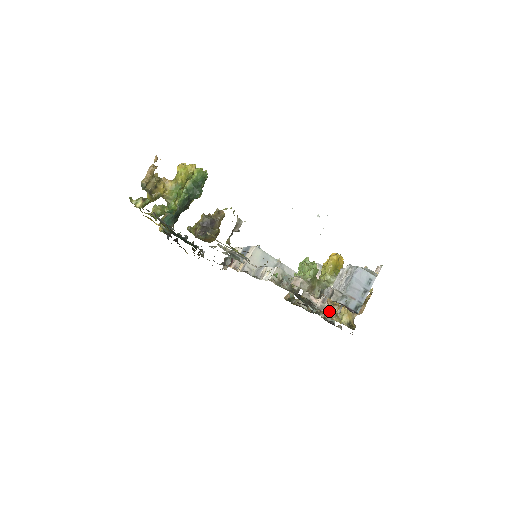
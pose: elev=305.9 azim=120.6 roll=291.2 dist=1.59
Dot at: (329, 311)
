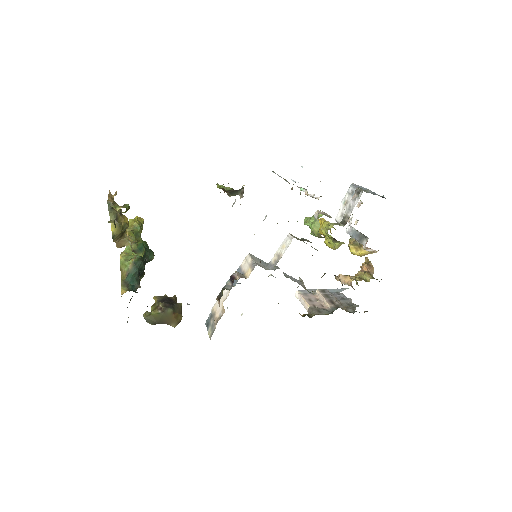
Dot at: (350, 282)
